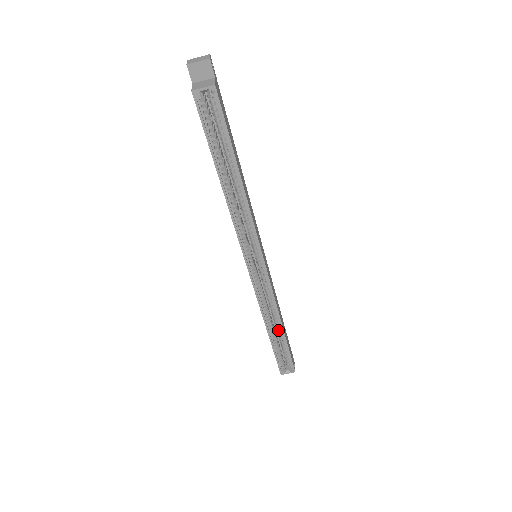
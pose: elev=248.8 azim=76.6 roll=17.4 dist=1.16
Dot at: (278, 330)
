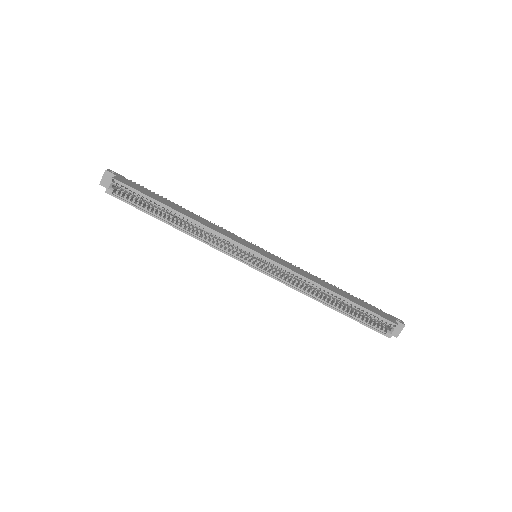
Dot at: (335, 298)
